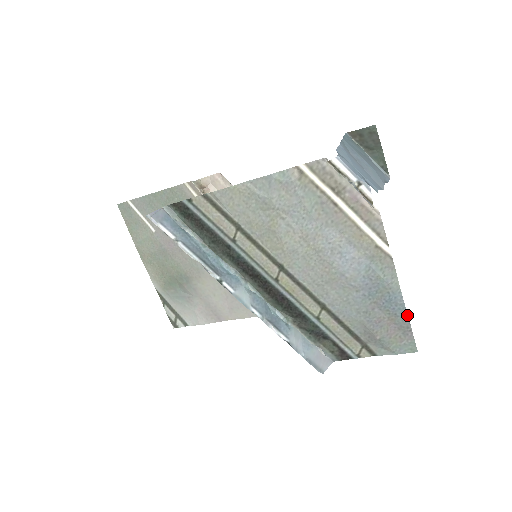
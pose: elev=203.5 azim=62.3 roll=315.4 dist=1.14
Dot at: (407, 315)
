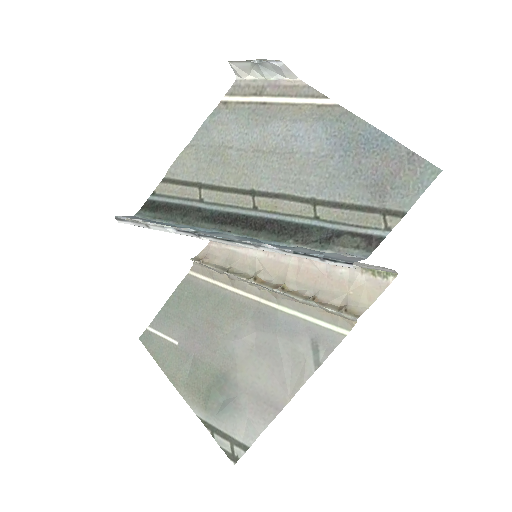
Dot at: (395, 141)
